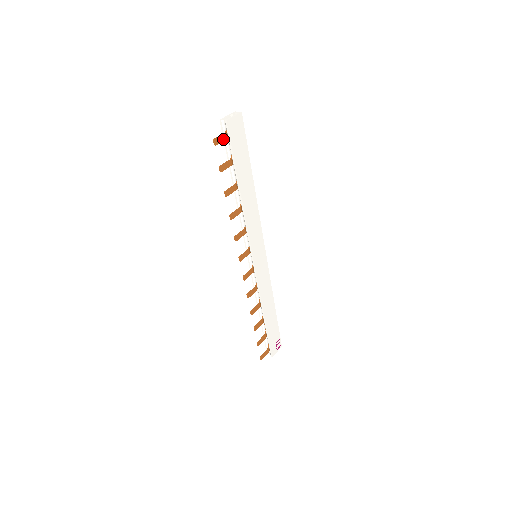
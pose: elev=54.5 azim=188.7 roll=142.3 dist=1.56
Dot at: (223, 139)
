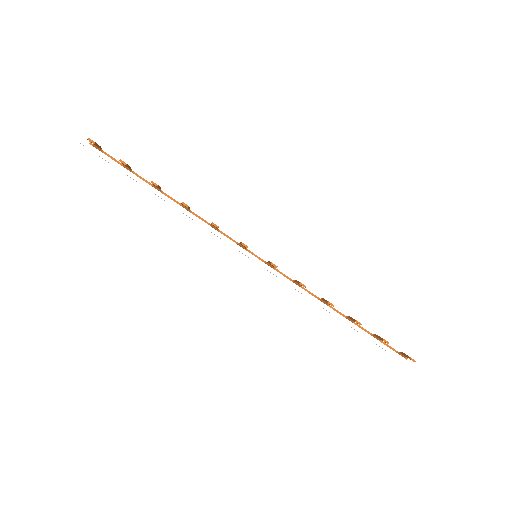
Dot at: (97, 145)
